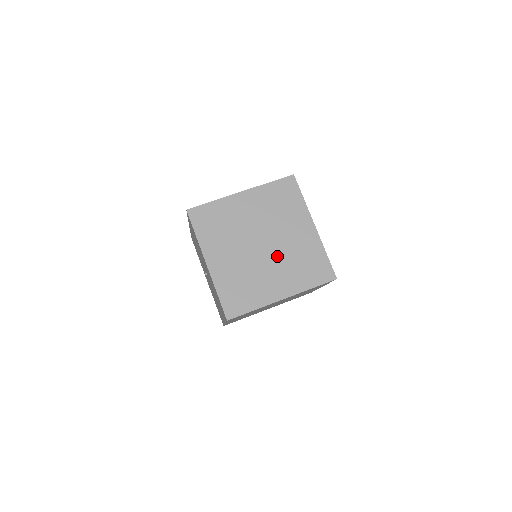
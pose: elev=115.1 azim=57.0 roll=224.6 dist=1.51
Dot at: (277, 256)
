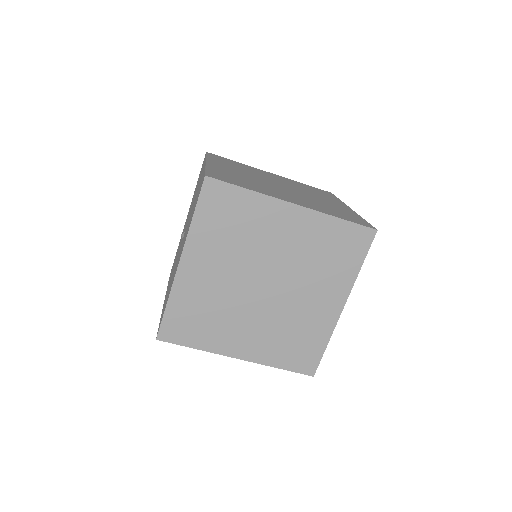
Dot at: (297, 194)
